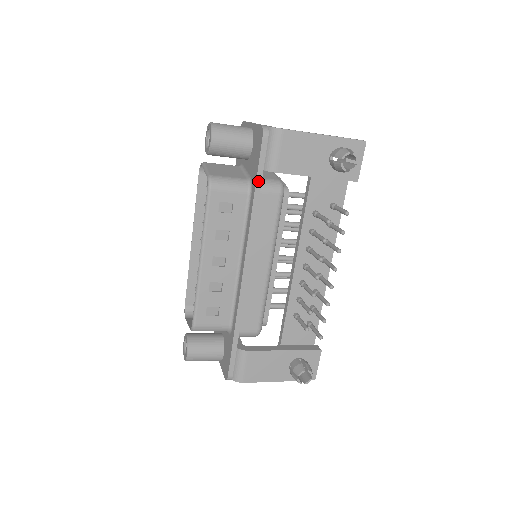
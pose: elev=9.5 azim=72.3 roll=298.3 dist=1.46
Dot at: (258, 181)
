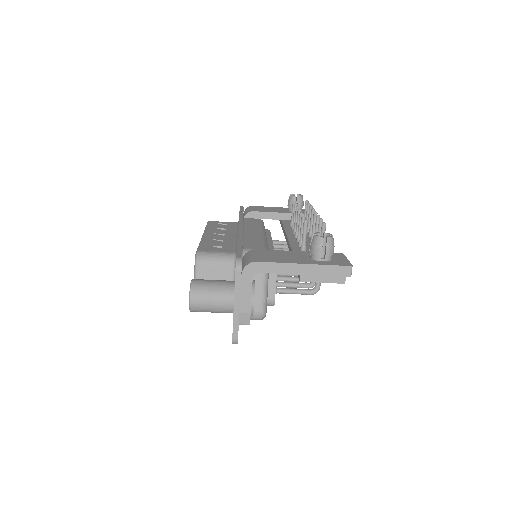
Dot at: (241, 212)
